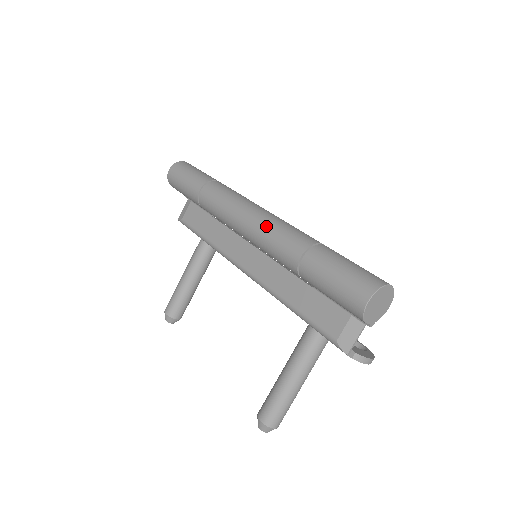
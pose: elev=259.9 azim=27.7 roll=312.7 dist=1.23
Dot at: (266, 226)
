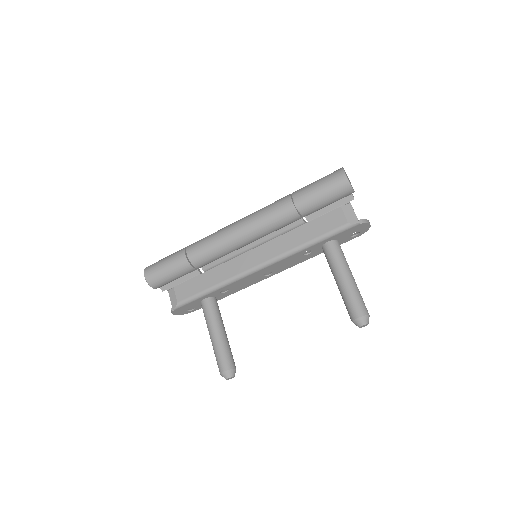
Dot at: (255, 216)
